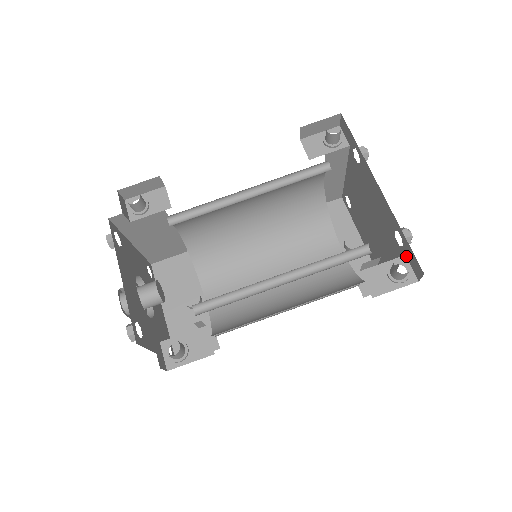
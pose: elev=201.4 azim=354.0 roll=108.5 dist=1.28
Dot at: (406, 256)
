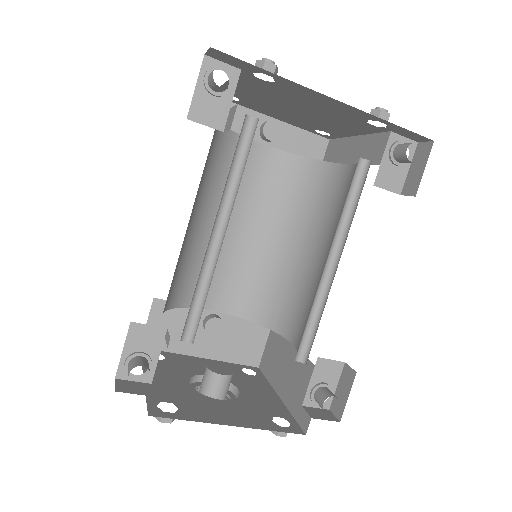
Dot at: (393, 132)
